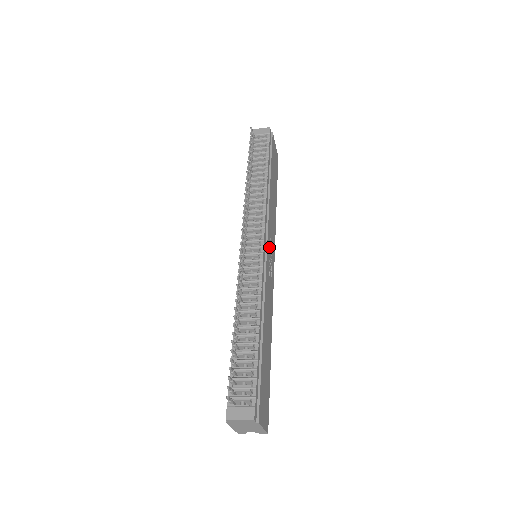
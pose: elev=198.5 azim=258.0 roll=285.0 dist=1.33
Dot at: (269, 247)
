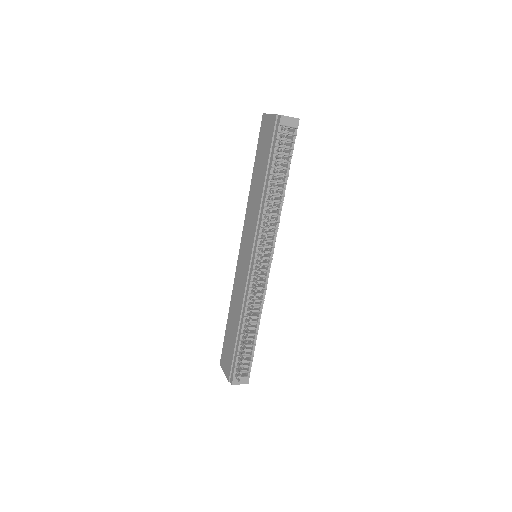
Dot at: occluded
